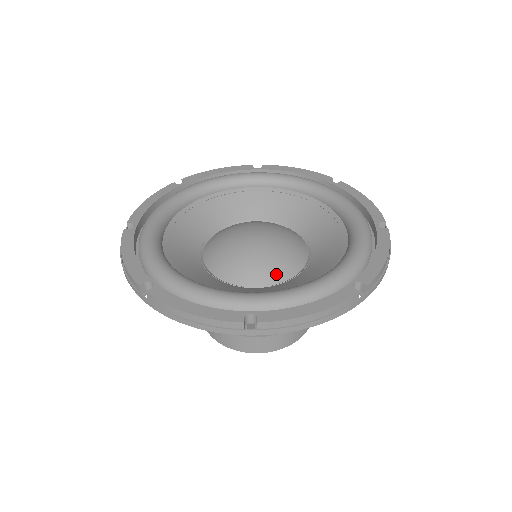
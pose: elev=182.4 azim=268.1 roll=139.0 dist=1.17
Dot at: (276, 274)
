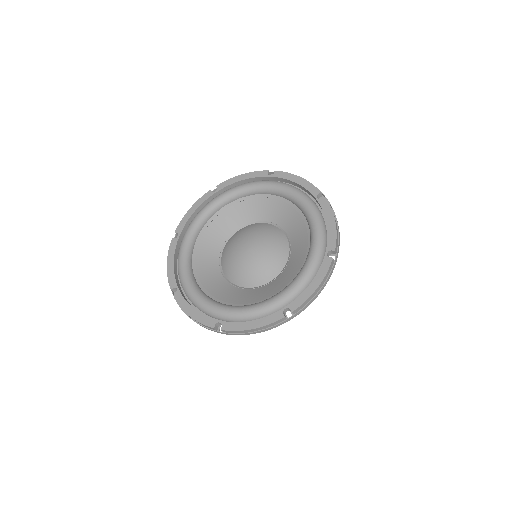
Dot at: (257, 280)
